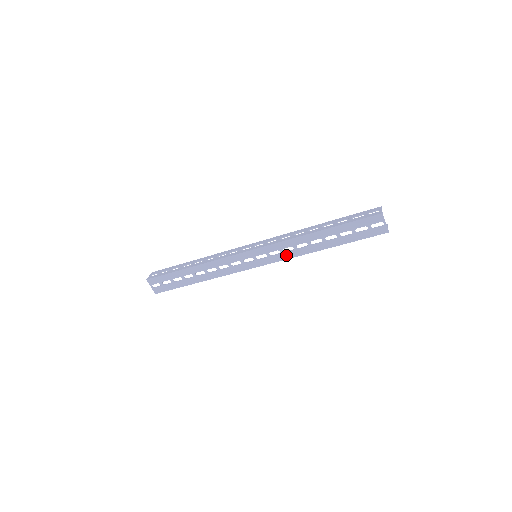
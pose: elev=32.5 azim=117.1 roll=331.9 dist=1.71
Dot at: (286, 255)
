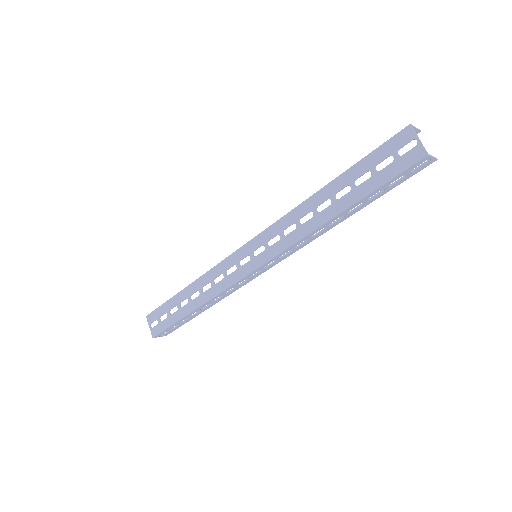
Dot at: (288, 240)
